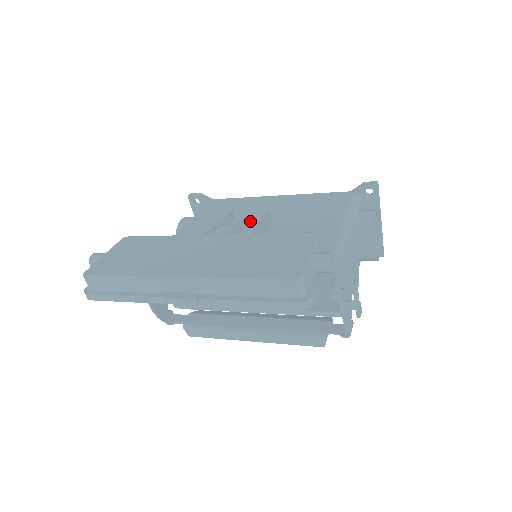
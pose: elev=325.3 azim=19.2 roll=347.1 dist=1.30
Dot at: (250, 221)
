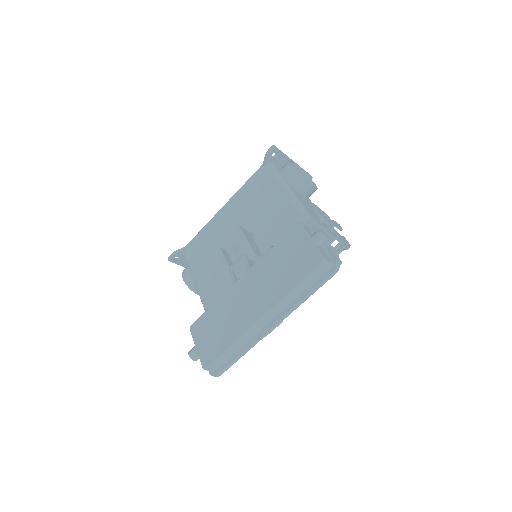
Dot at: (243, 247)
